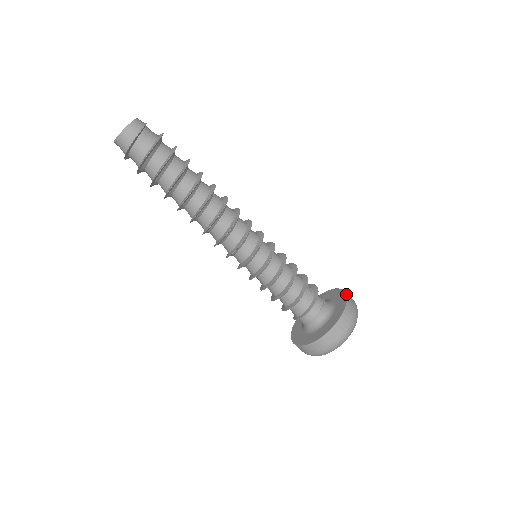
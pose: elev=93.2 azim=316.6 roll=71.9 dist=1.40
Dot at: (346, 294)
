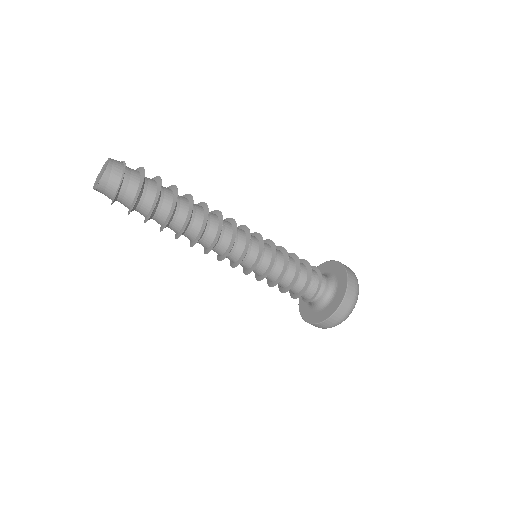
Dot at: (320, 264)
